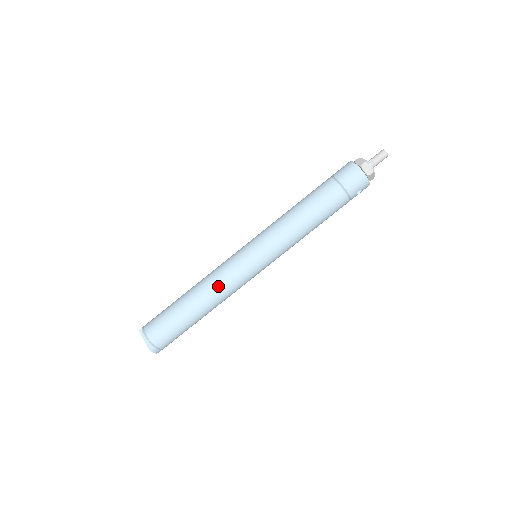
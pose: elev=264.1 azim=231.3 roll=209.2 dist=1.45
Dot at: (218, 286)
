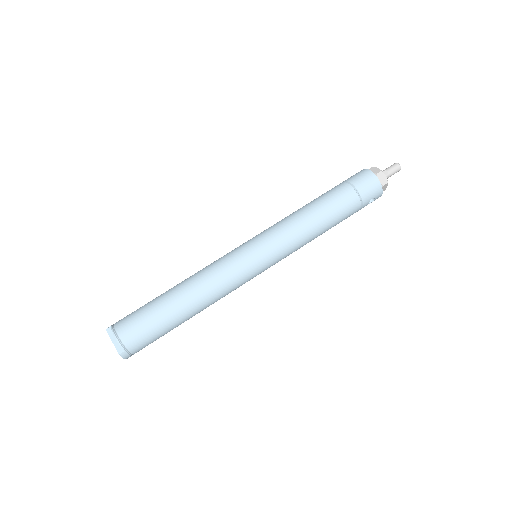
Dot at: (213, 284)
